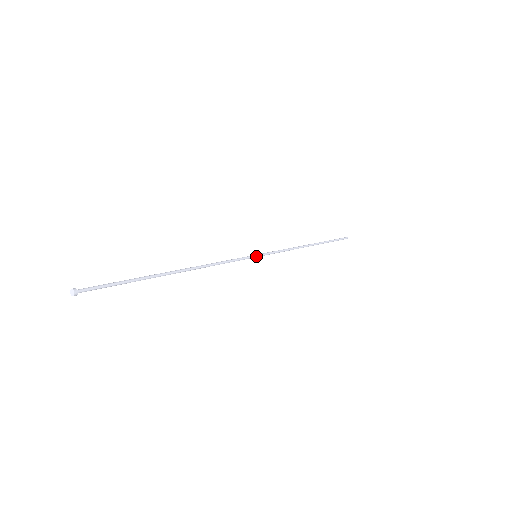
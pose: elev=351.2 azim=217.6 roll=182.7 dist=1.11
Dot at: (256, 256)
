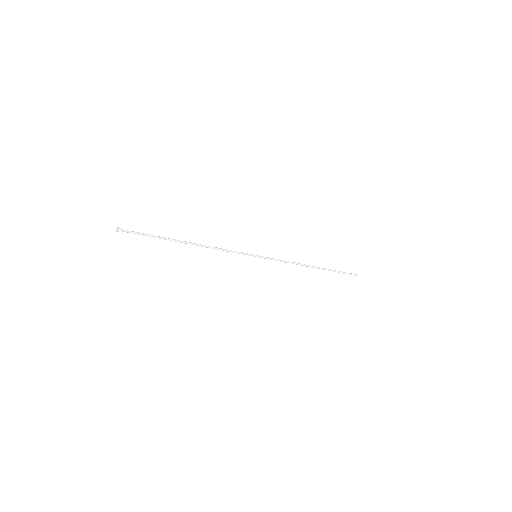
Dot at: (256, 255)
